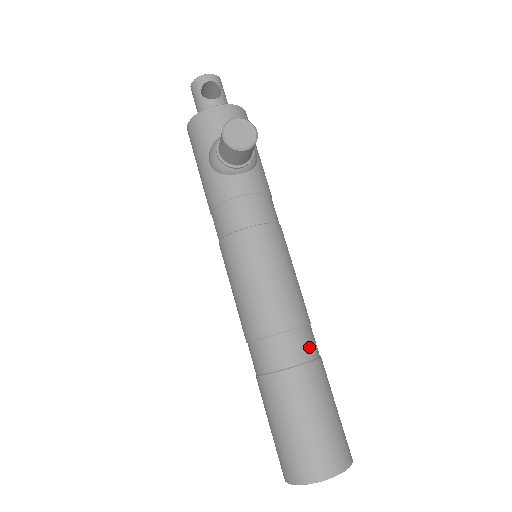
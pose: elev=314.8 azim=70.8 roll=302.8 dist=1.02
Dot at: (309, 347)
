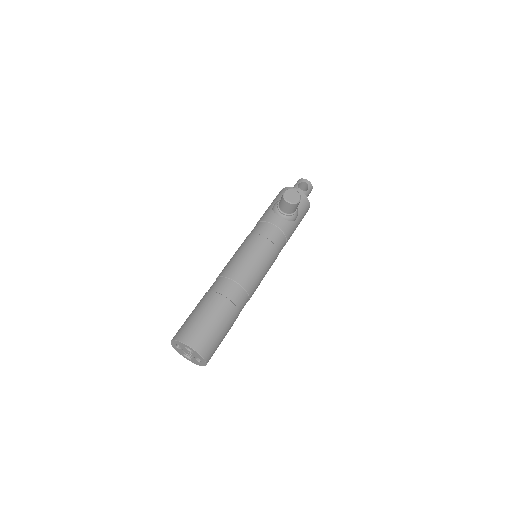
Dot at: (238, 298)
